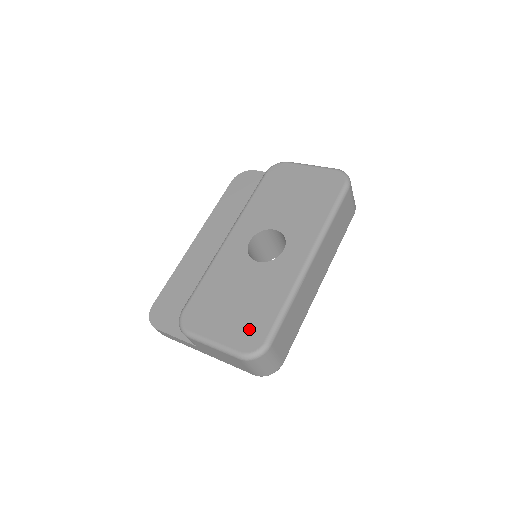
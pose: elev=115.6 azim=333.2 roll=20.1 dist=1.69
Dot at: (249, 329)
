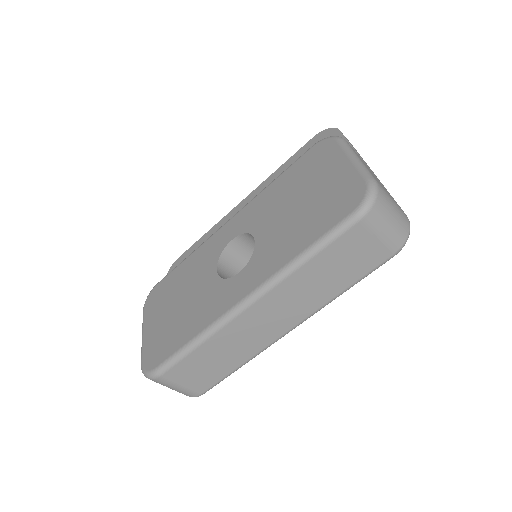
Dot at: (160, 344)
